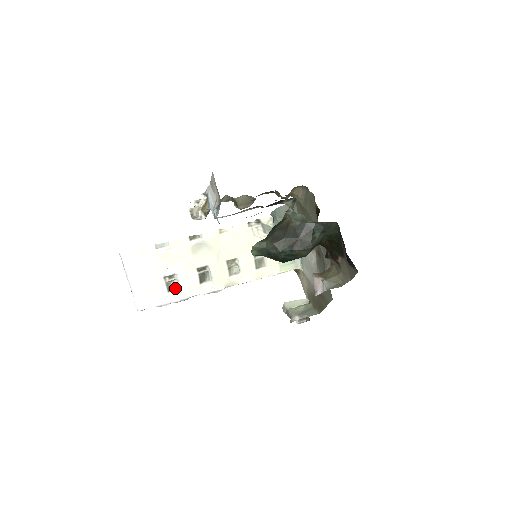
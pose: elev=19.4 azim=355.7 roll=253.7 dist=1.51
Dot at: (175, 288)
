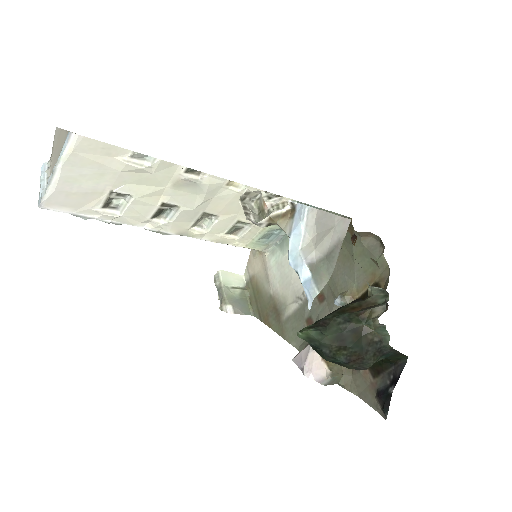
Dot at: (114, 206)
